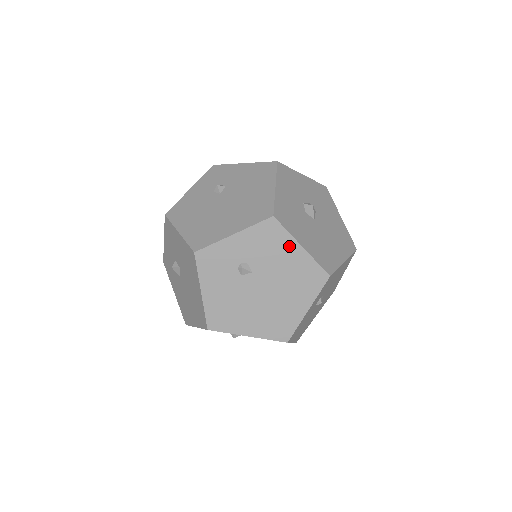
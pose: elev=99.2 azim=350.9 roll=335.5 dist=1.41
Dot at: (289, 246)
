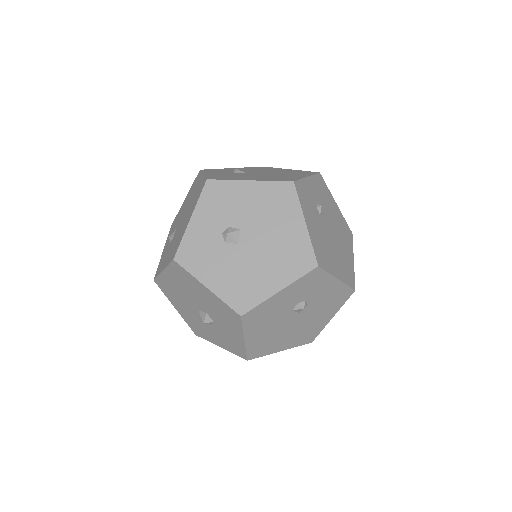
Dot at: (332, 200)
